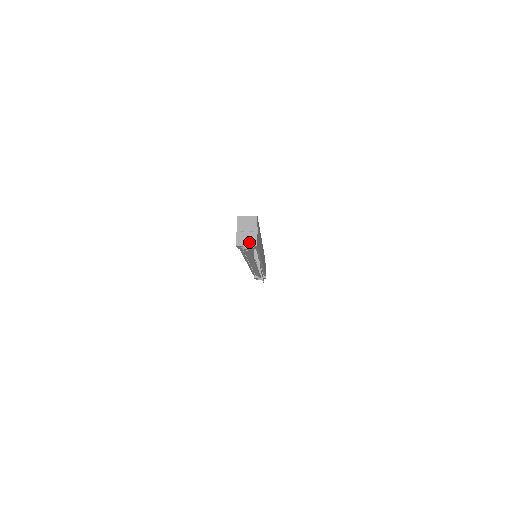
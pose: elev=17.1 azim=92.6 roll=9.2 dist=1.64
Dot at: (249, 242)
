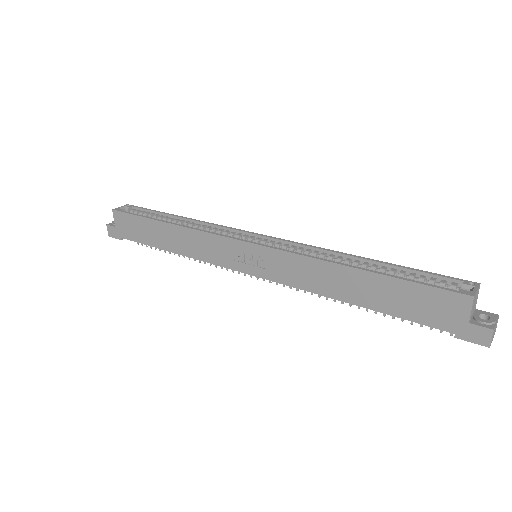
Dot at: occluded
